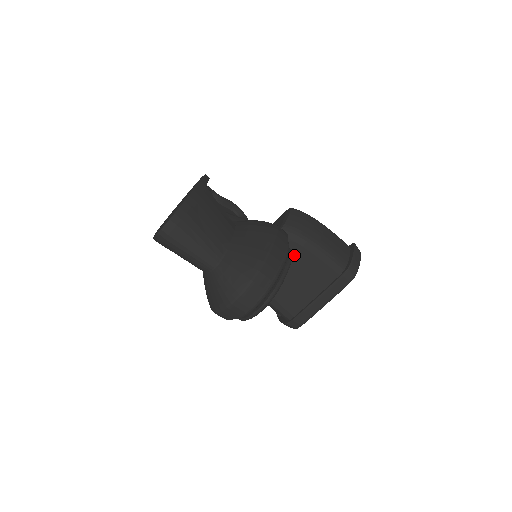
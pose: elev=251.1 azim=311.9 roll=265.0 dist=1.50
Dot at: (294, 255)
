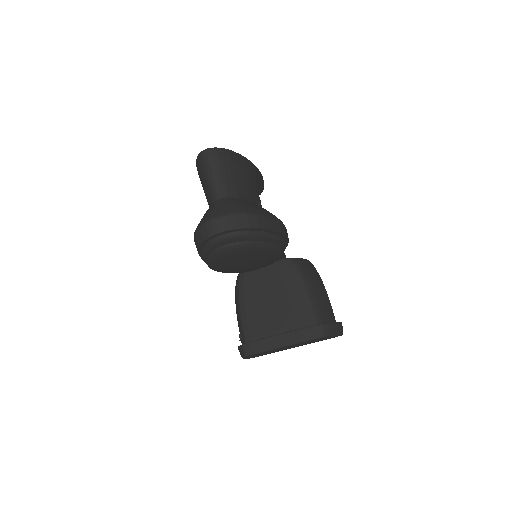
Dot at: (286, 285)
